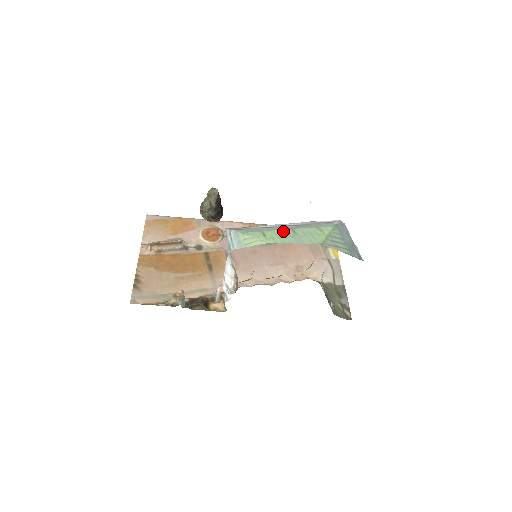
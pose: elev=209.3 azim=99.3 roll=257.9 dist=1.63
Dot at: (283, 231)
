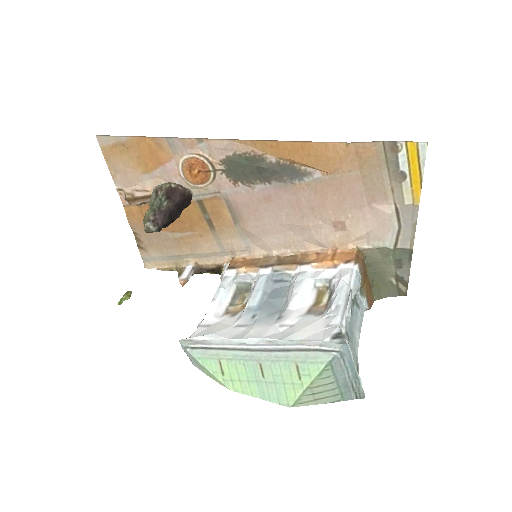
Dot at: (247, 368)
